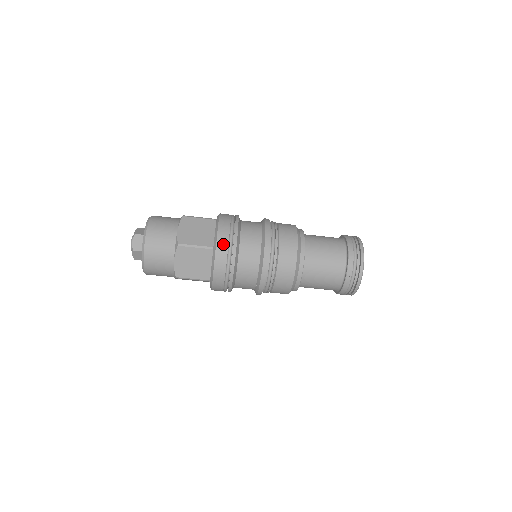
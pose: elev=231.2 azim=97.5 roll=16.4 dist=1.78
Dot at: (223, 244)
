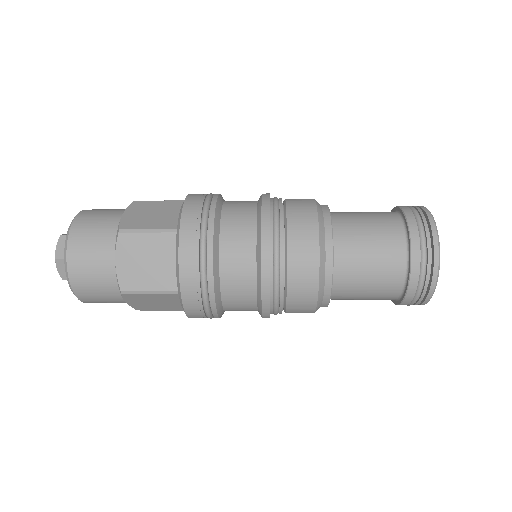
Dot at: occluded
